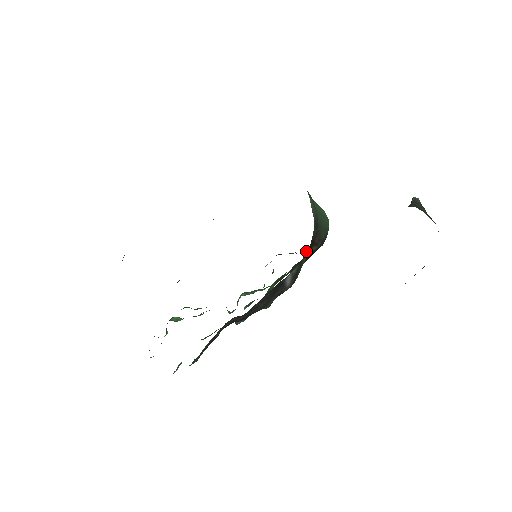
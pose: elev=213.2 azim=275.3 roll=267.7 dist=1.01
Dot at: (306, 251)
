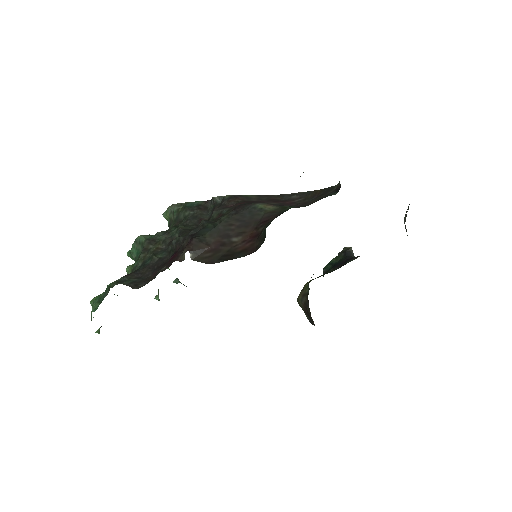
Dot at: occluded
